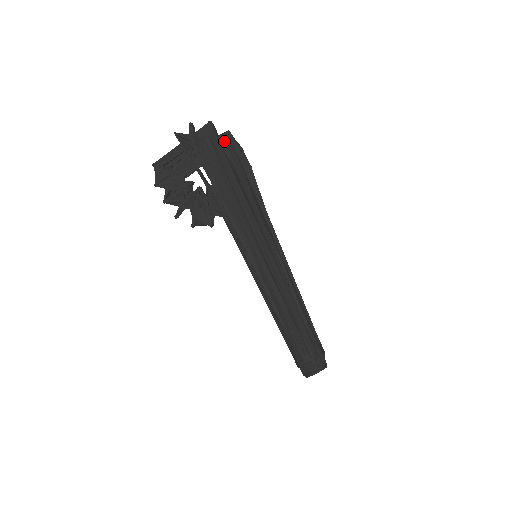
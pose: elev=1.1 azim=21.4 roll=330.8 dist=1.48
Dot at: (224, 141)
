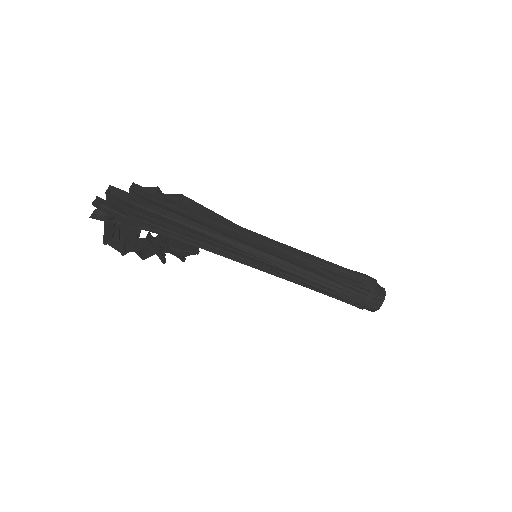
Dot at: (136, 199)
